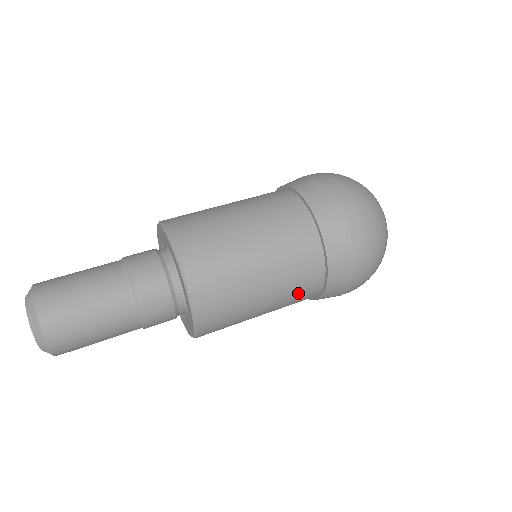
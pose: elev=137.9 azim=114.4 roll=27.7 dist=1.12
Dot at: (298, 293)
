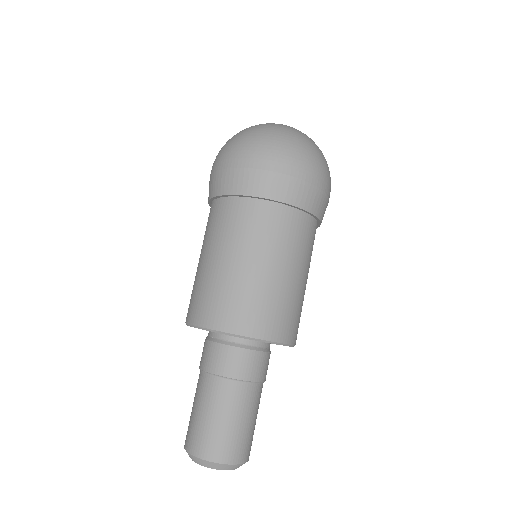
Dot at: occluded
